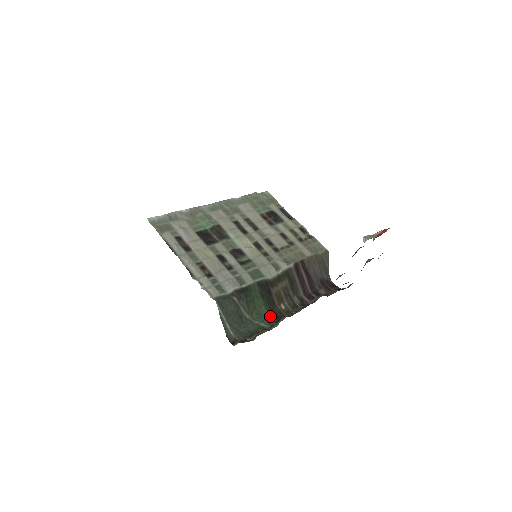
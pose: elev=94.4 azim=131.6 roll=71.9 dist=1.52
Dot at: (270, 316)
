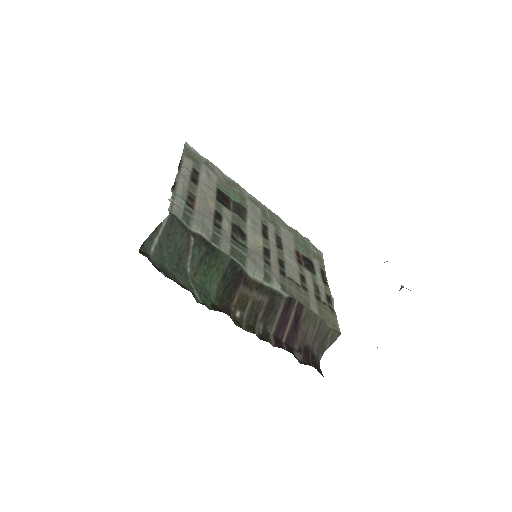
Dot at: (214, 303)
